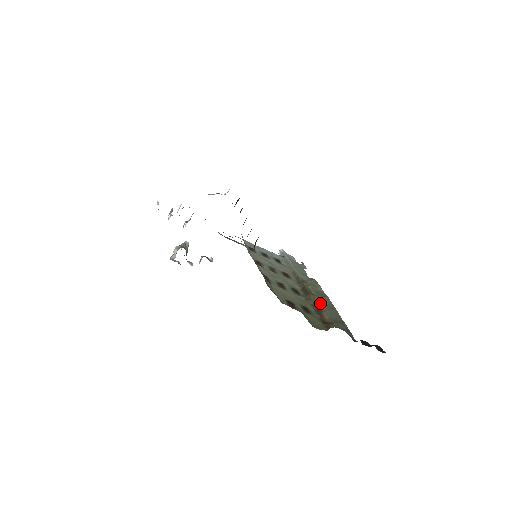
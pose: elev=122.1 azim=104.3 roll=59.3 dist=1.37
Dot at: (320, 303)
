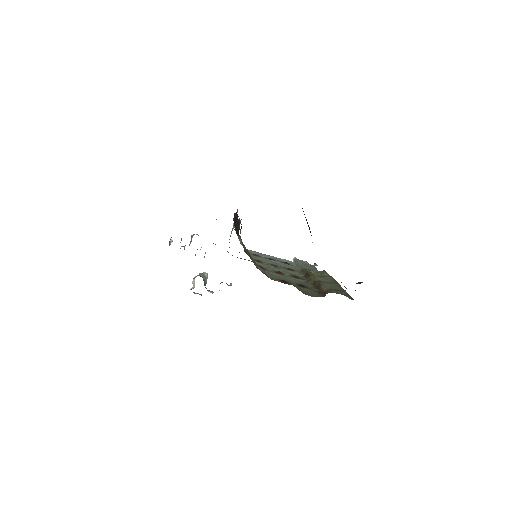
Dot at: (320, 280)
